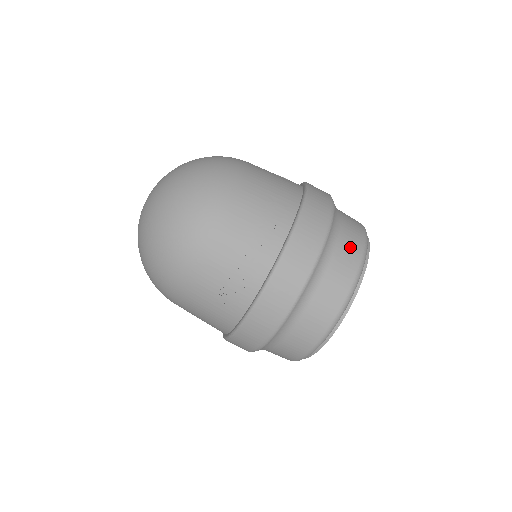
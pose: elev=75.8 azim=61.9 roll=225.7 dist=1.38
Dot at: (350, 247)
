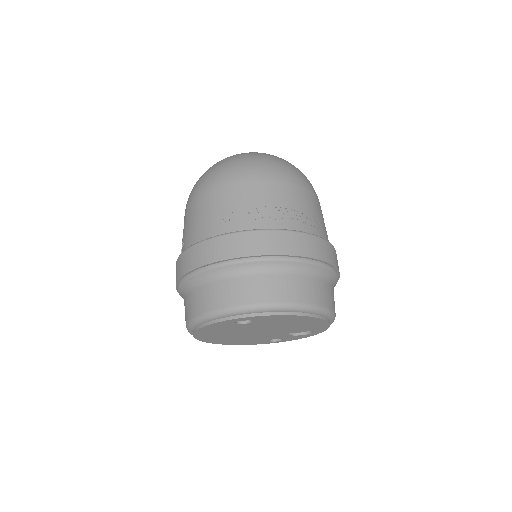
Dot at: (324, 293)
